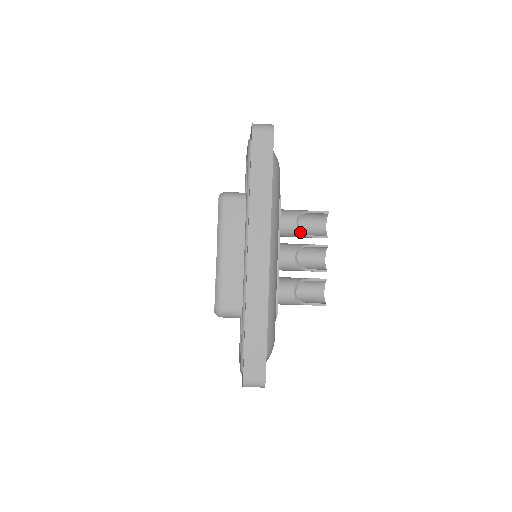
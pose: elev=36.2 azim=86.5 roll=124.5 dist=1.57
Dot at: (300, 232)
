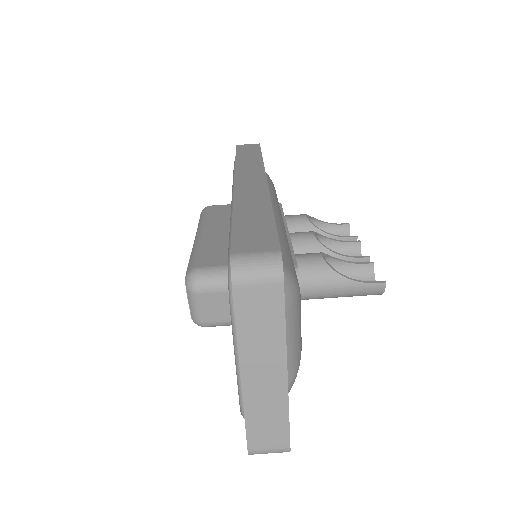
Dot at: (314, 225)
